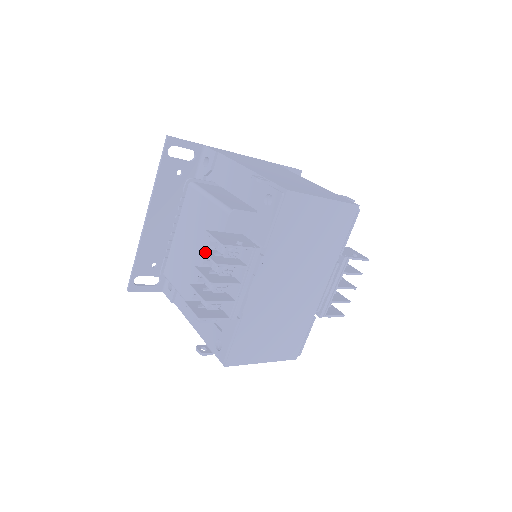
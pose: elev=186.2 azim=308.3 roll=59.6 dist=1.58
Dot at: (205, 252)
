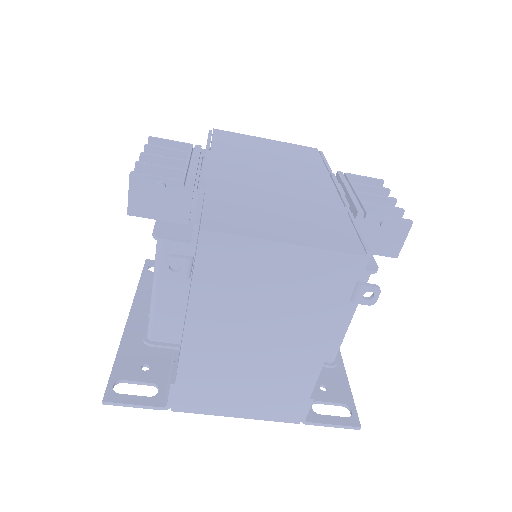
Dot at: occluded
